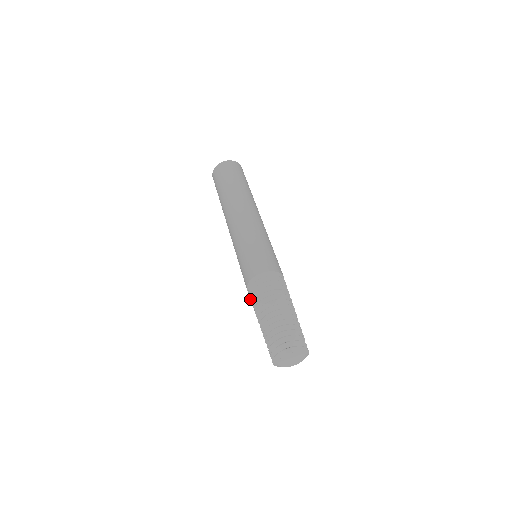
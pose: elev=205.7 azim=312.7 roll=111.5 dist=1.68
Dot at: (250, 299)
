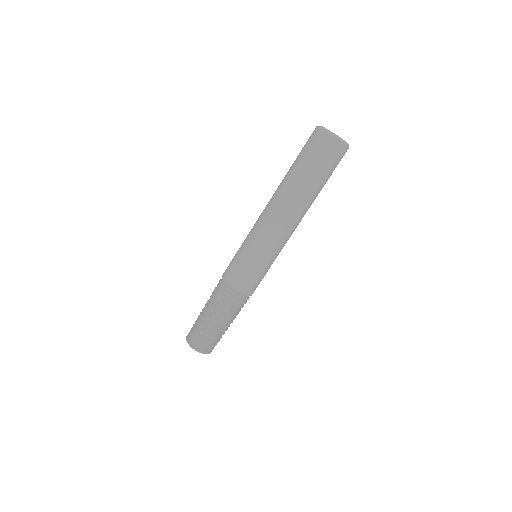
Dot at: (219, 290)
